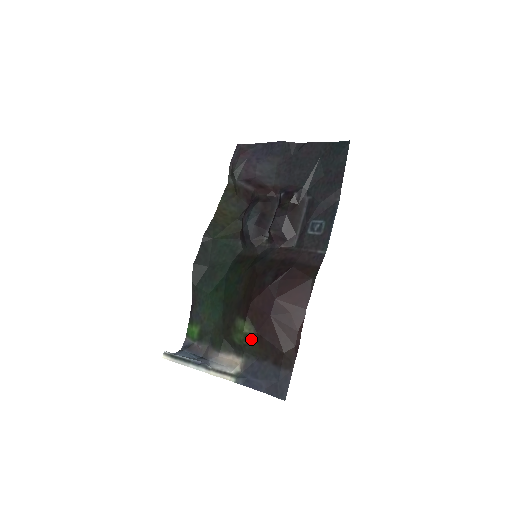
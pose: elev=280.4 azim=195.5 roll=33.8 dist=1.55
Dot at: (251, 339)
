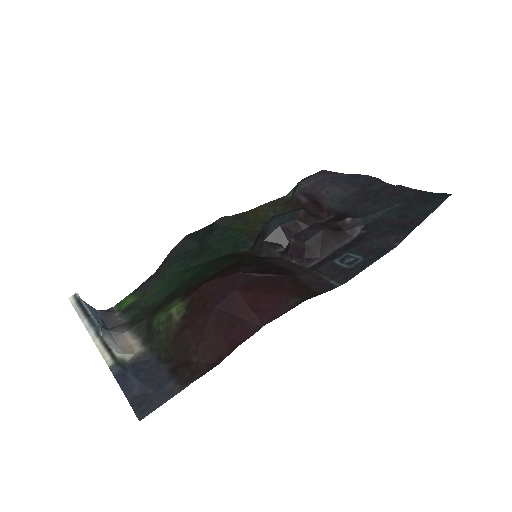
Dot at: (171, 325)
